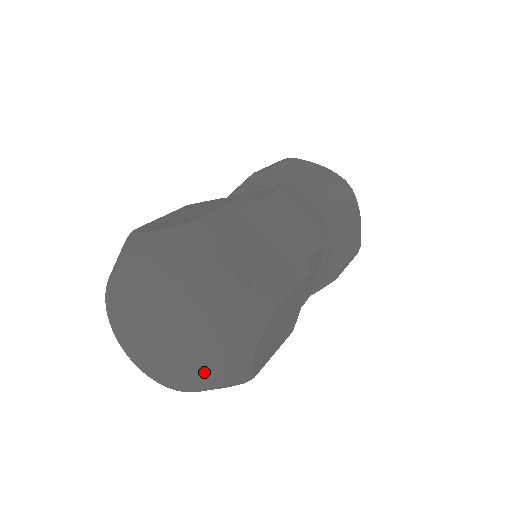
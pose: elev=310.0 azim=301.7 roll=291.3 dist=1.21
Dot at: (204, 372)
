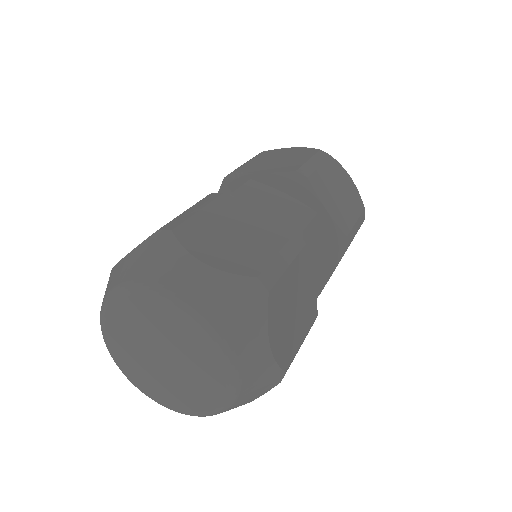
Dot at: (193, 409)
